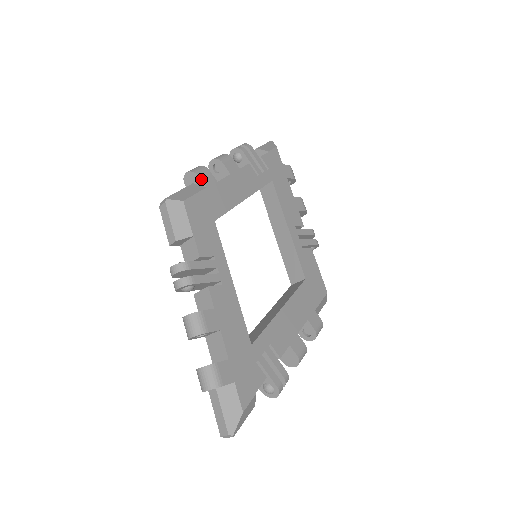
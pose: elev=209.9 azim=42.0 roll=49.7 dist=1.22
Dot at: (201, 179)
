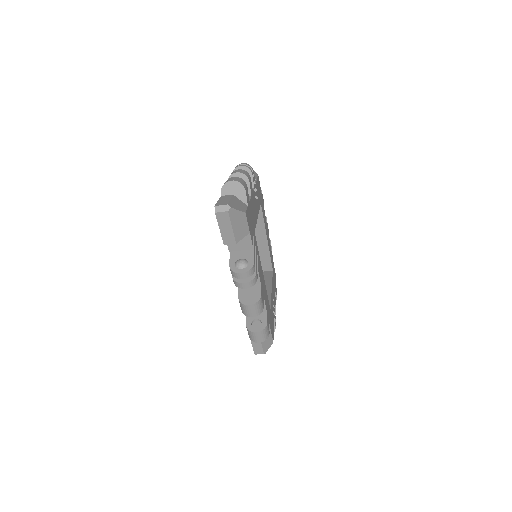
Dot at: (262, 194)
